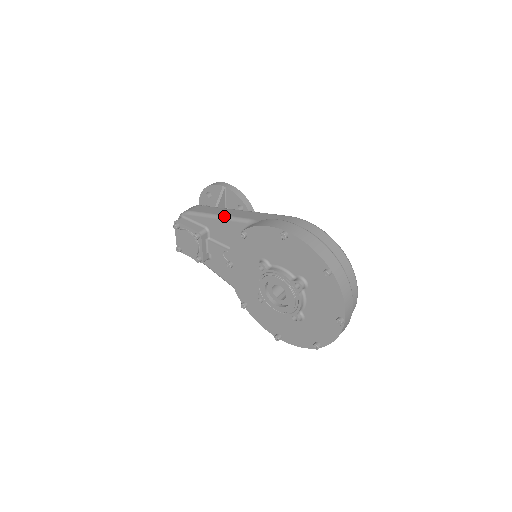
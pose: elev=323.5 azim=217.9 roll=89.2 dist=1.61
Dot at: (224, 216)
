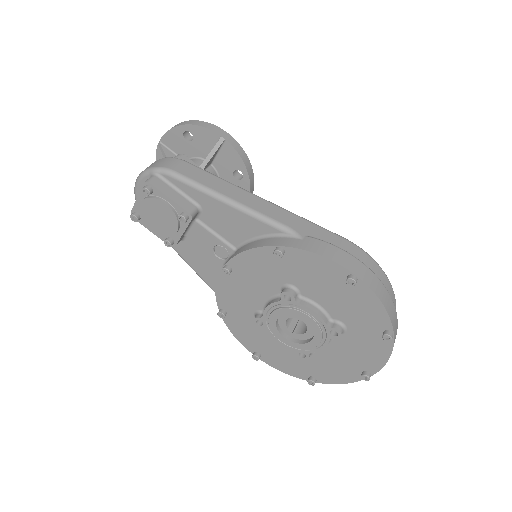
Dot at: (241, 205)
